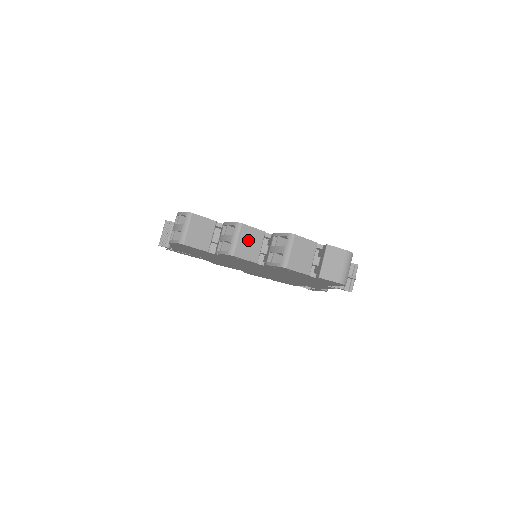
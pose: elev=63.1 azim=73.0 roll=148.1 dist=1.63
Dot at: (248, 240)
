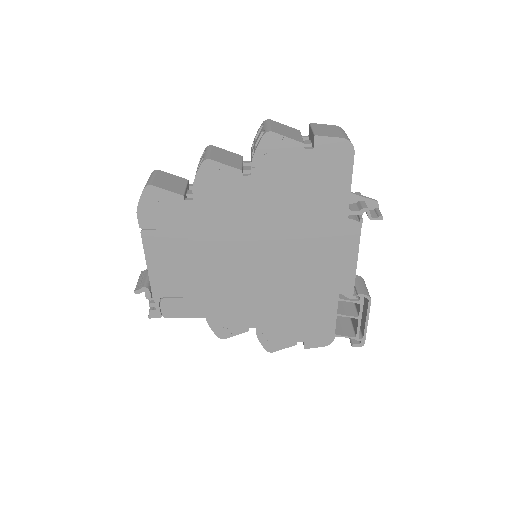
Dot at: (223, 155)
